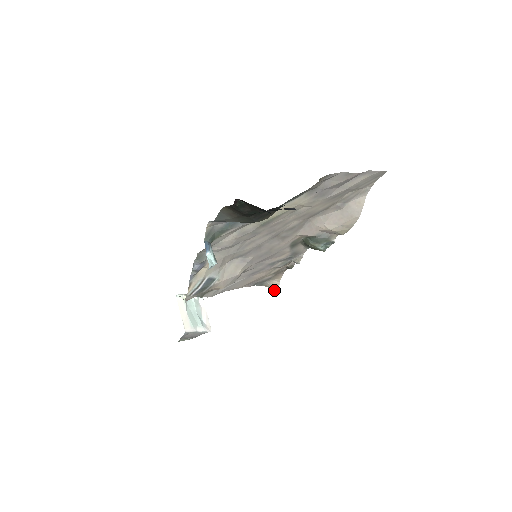
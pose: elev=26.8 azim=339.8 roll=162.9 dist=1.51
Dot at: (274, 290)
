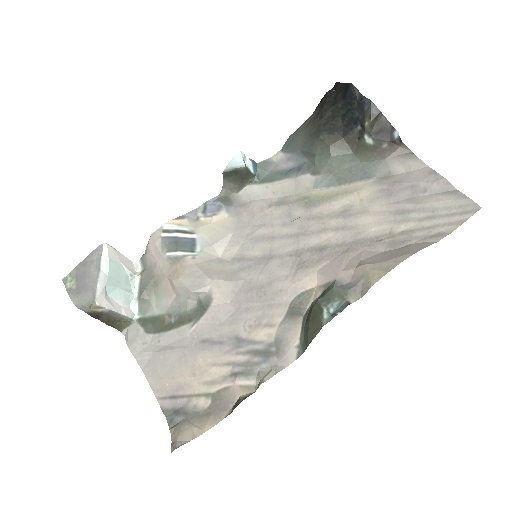
Dot at: (173, 446)
